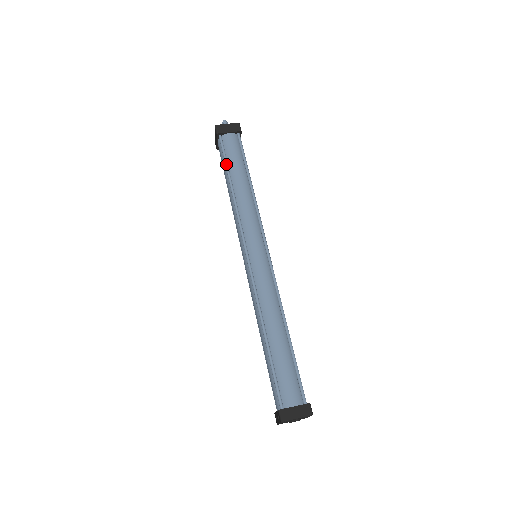
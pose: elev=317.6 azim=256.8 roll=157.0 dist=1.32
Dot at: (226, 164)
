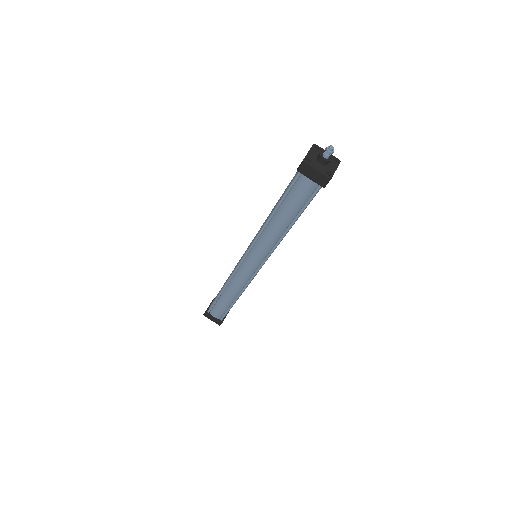
Dot at: (281, 199)
